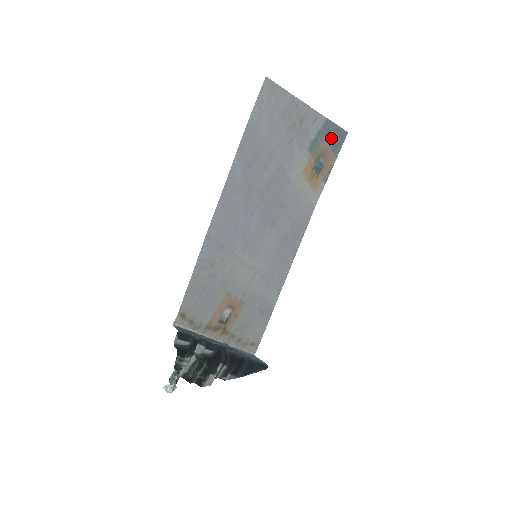
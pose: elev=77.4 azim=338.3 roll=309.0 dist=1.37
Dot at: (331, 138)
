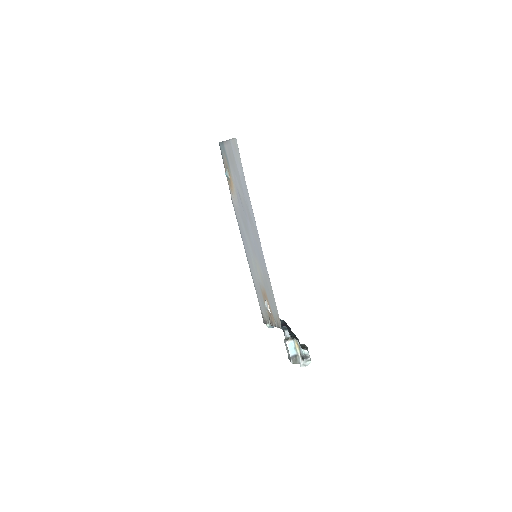
Dot at: (223, 153)
